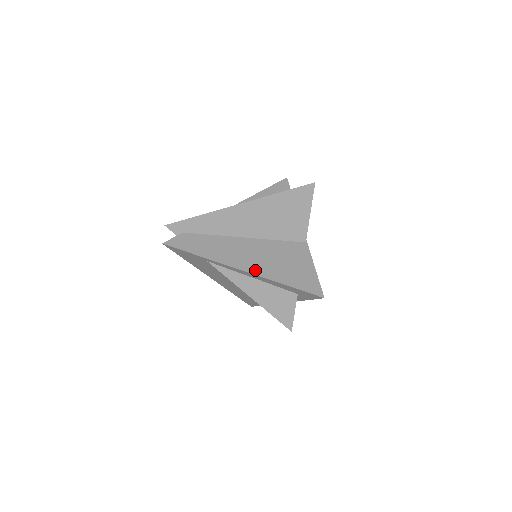
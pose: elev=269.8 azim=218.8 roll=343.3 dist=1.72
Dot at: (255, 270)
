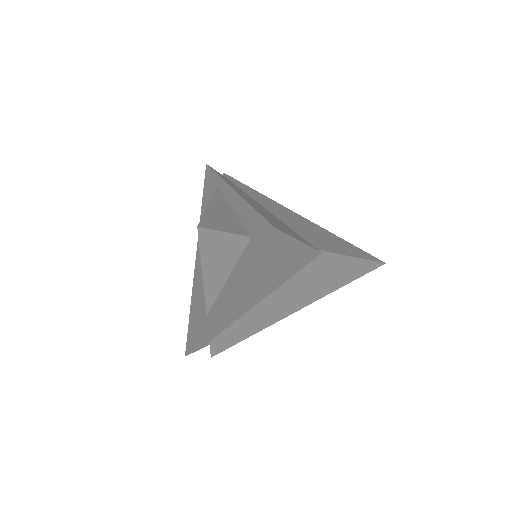
Dot at: (244, 197)
